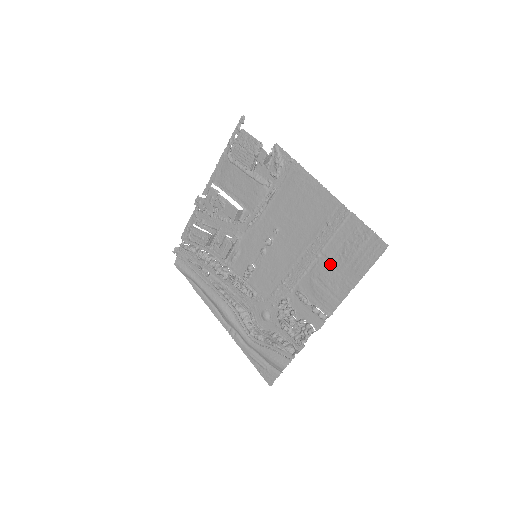
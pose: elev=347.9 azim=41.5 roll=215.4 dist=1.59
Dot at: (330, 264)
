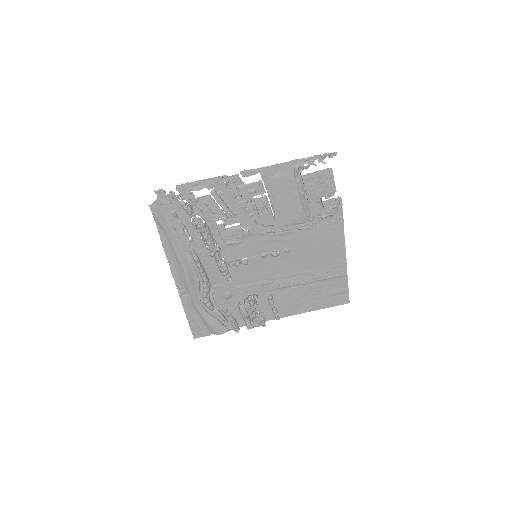
Dot at: (308, 292)
